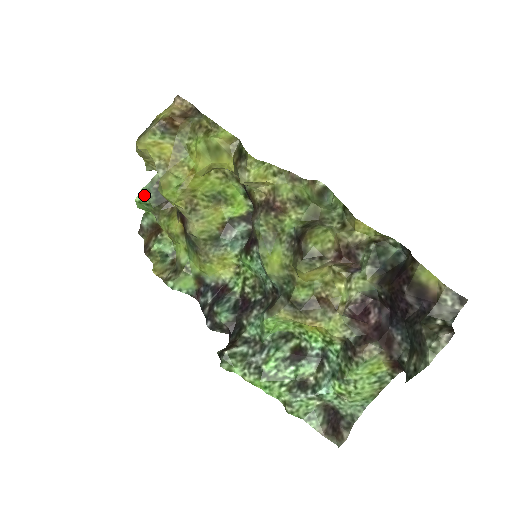
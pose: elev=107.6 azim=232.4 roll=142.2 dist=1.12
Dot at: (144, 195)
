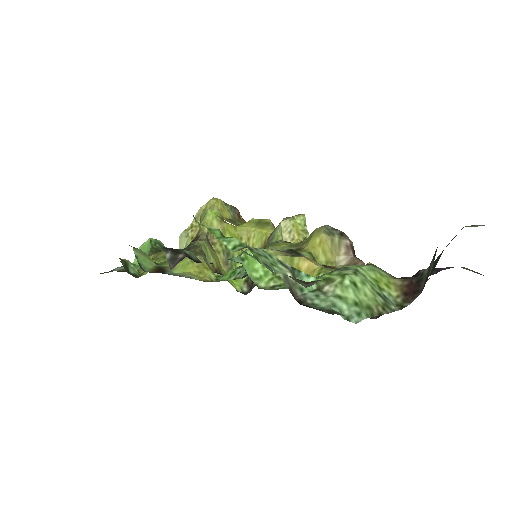
Dot at: (158, 243)
